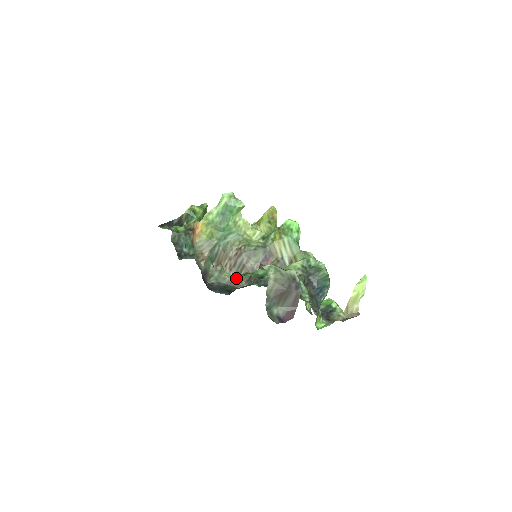
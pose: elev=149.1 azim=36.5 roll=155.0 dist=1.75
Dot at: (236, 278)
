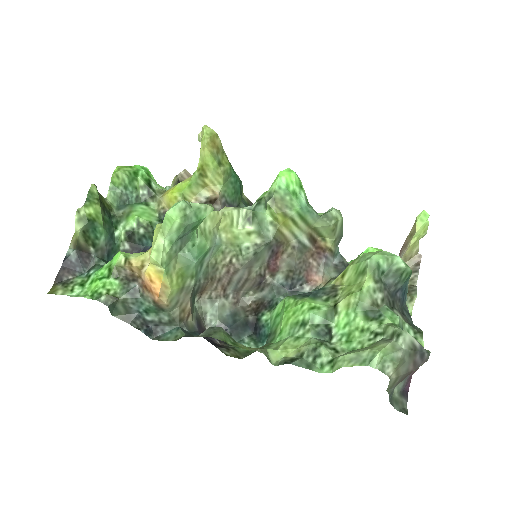
Dot at: (237, 293)
